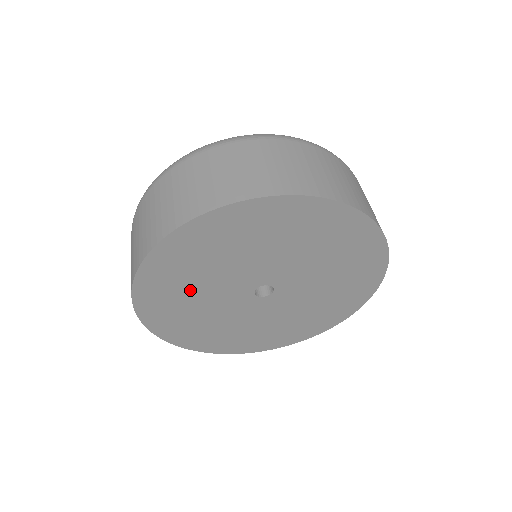
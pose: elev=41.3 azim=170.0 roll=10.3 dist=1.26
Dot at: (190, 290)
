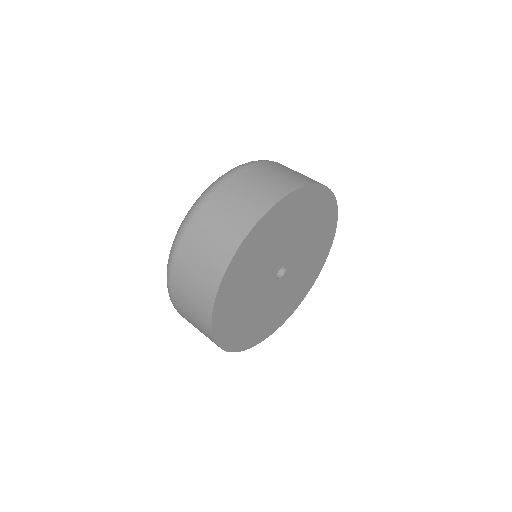
Dot at: (253, 319)
